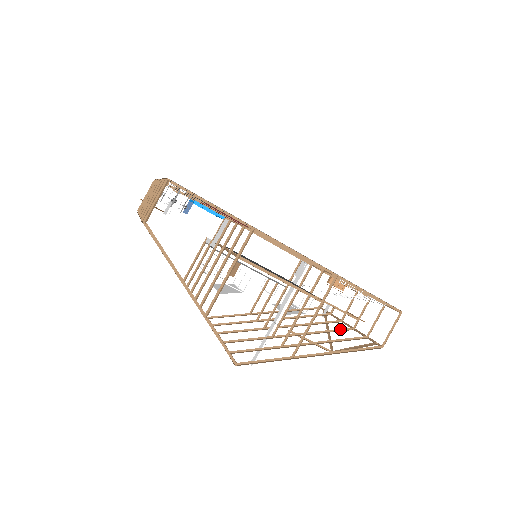
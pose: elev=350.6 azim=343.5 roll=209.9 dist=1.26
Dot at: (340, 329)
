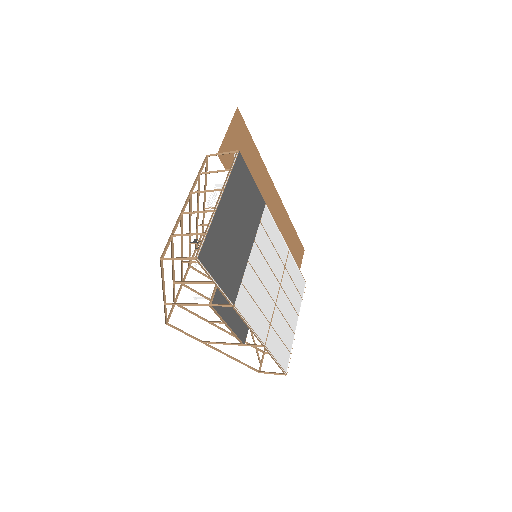
Dot at: occluded
